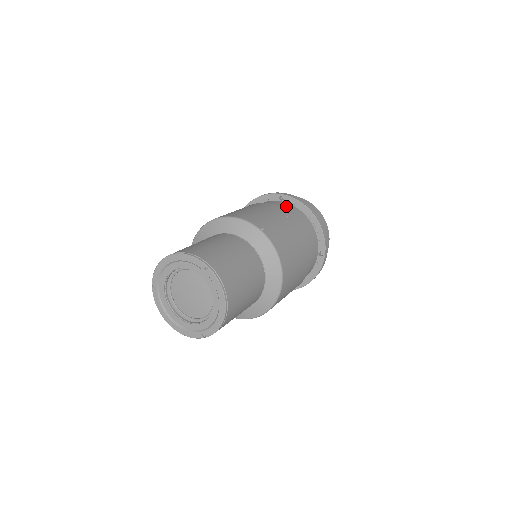
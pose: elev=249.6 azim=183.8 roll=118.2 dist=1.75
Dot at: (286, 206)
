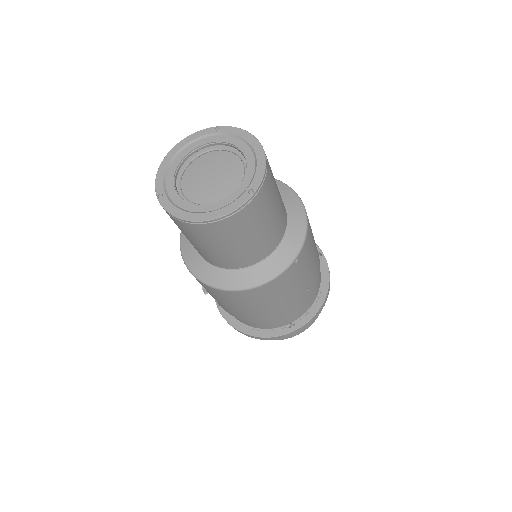
Dot at: occluded
